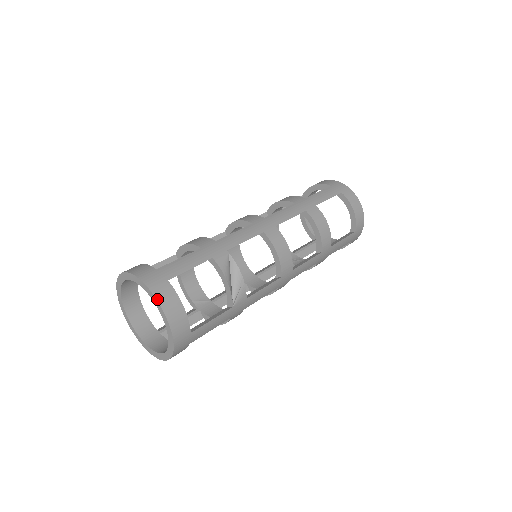
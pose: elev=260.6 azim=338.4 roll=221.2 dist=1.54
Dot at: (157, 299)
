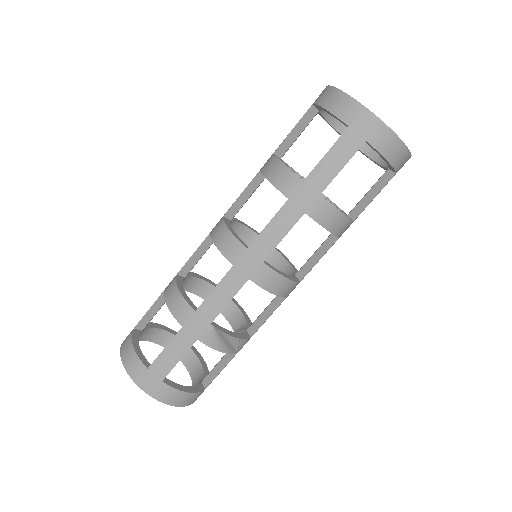
Dot at: (160, 401)
